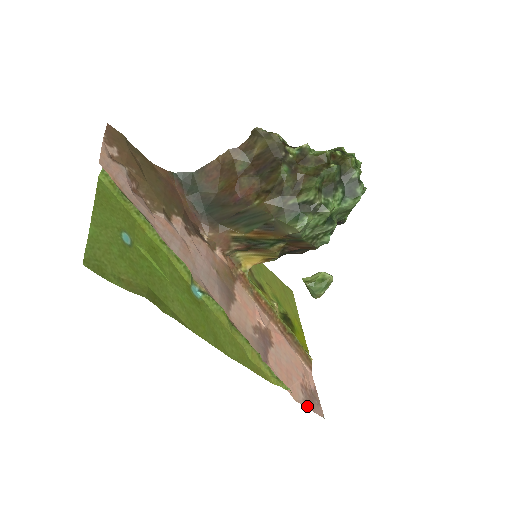
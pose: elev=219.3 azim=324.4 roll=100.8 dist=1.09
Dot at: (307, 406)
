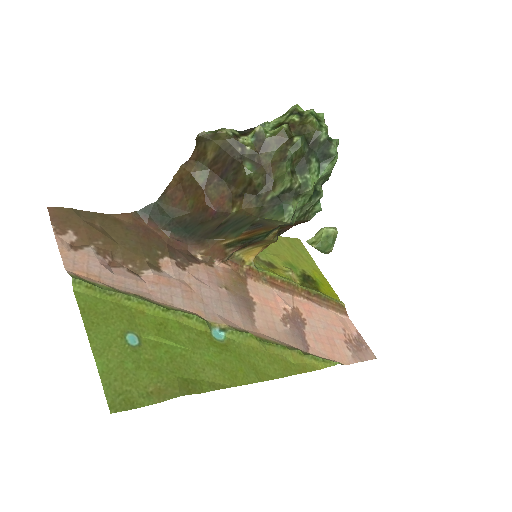
Dot at: (358, 361)
